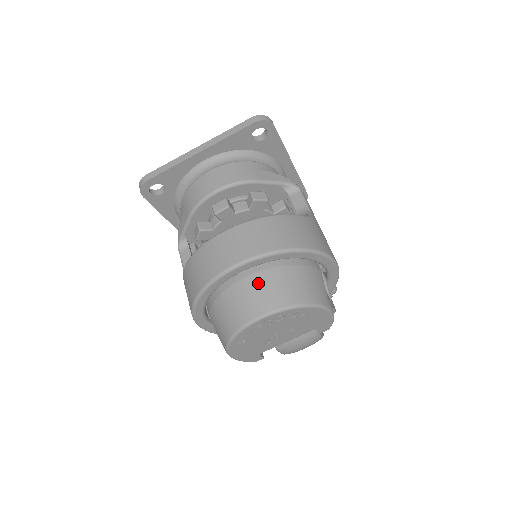
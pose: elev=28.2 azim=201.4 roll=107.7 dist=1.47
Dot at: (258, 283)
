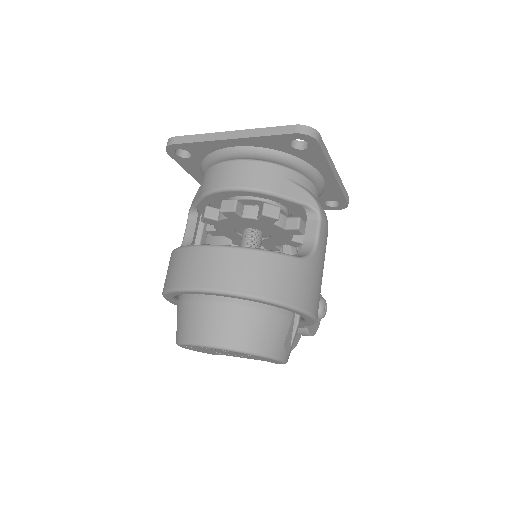
Dot at: (216, 312)
